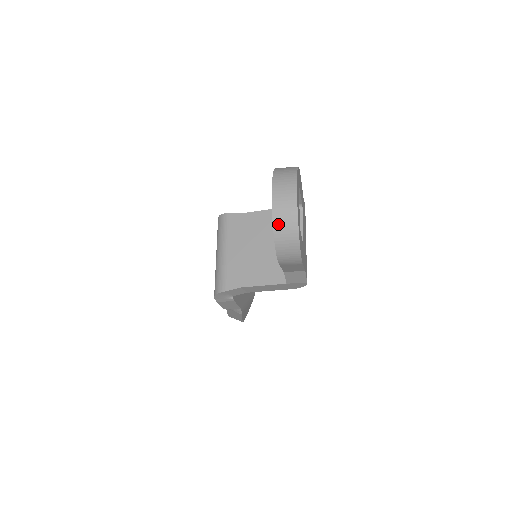
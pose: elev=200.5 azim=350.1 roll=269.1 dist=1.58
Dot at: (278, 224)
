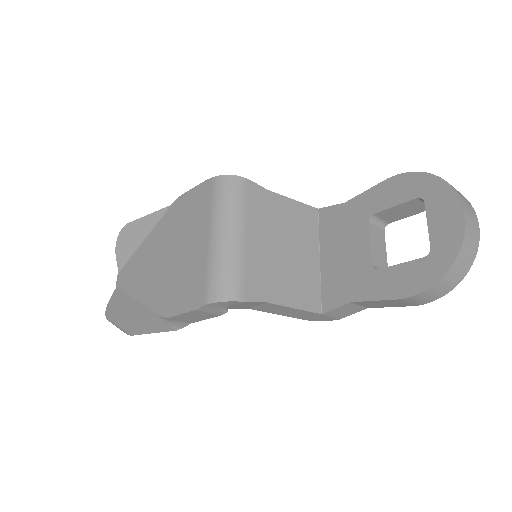
Dot at: (462, 254)
